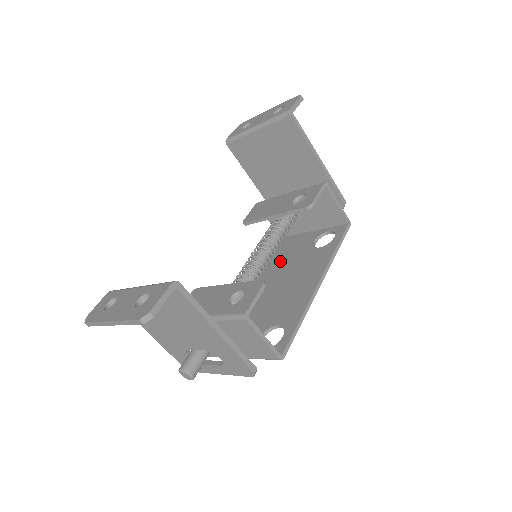
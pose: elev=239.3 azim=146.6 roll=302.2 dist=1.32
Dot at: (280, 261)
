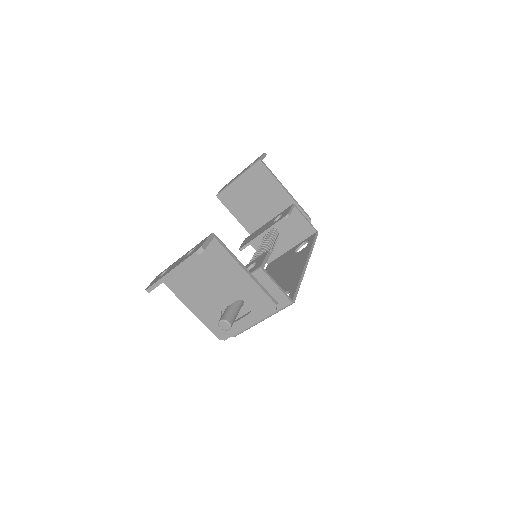
Dot at: (273, 271)
